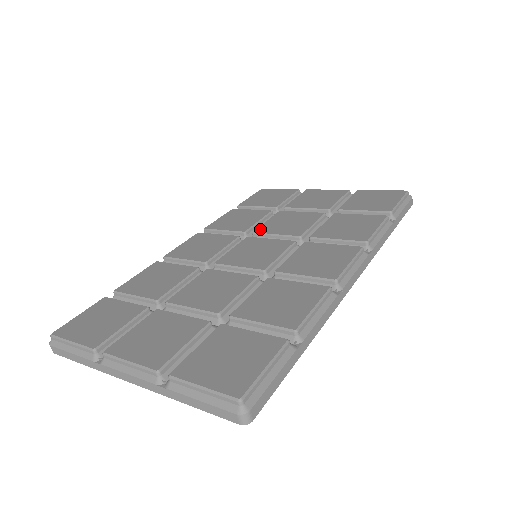
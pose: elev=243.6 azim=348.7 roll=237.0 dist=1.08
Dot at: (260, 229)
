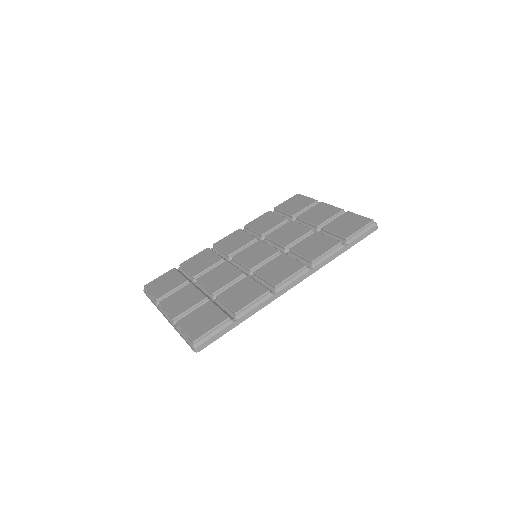
Dot at: (270, 235)
